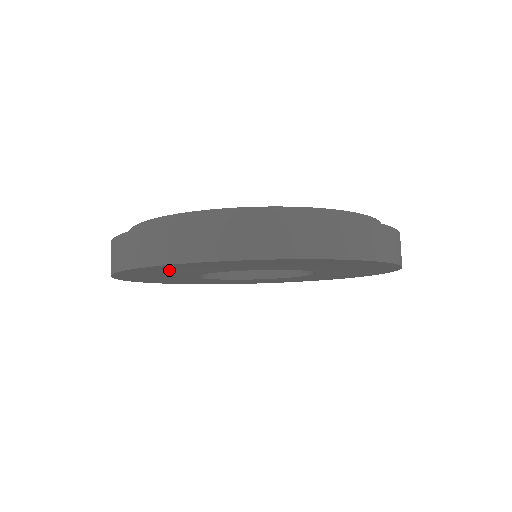
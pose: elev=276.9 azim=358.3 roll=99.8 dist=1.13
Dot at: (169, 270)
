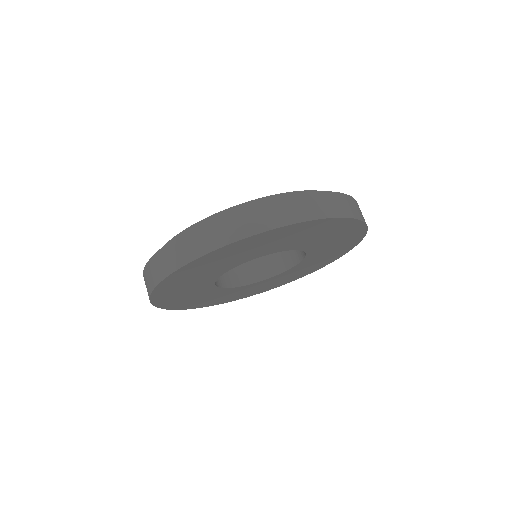
Dot at: (207, 265)
